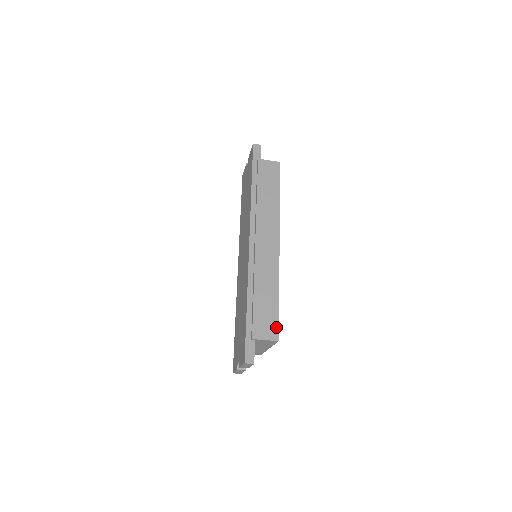
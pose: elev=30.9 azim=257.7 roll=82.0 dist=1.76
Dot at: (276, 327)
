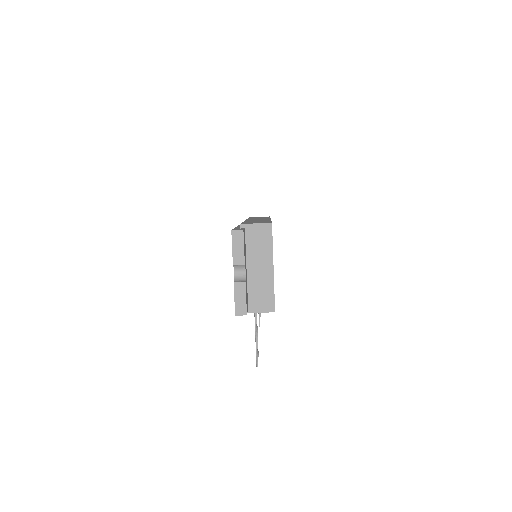
Dot at: occluded
